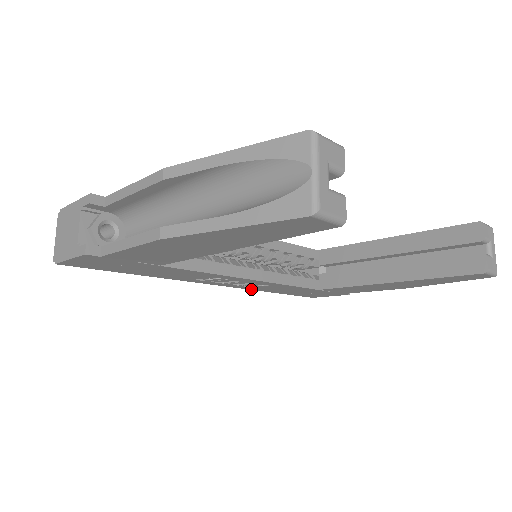
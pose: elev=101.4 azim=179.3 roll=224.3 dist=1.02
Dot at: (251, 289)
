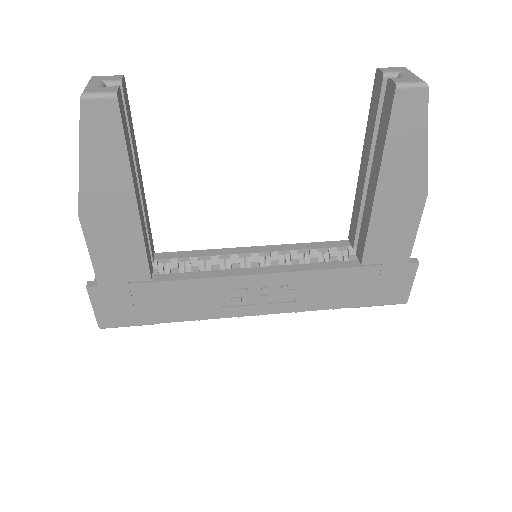
Dot at: (305, 310)
